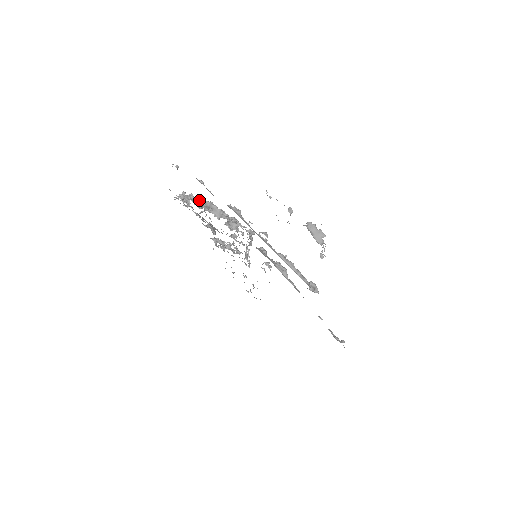
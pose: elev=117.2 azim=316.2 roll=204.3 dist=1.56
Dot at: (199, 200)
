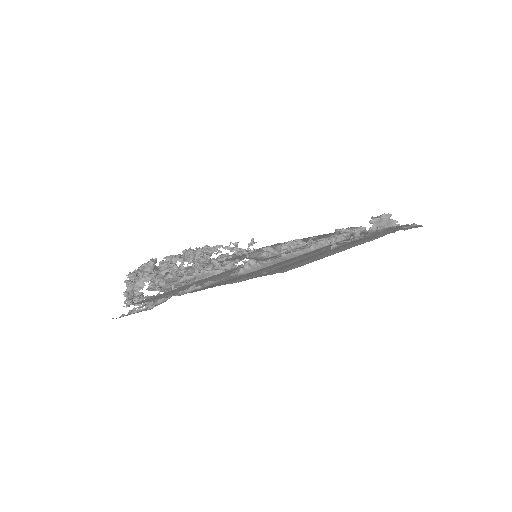
Dot at: (149, 280)
